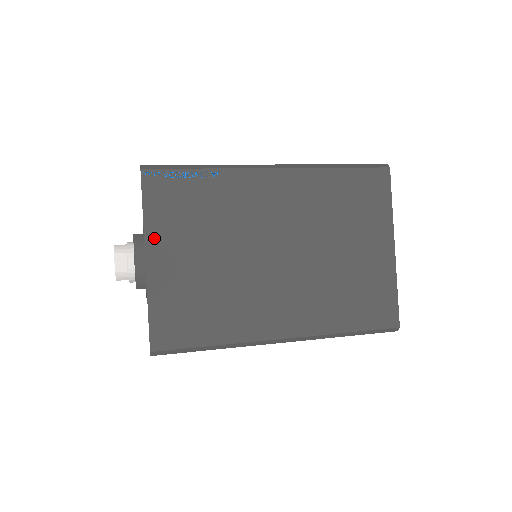
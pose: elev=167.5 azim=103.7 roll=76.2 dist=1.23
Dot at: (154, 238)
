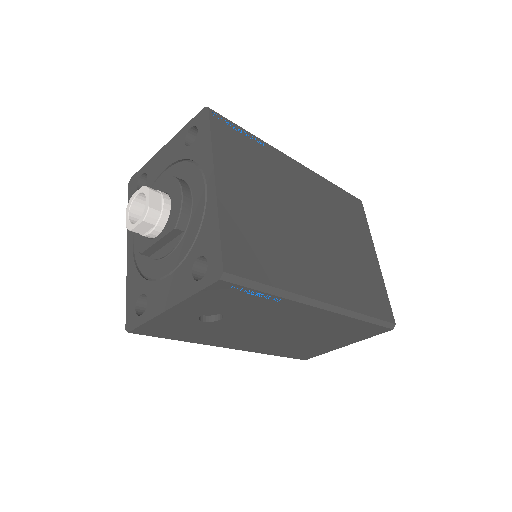
Dot at: (221, 166)
